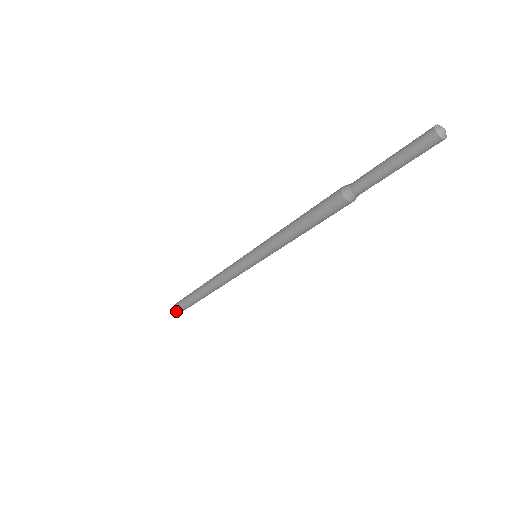
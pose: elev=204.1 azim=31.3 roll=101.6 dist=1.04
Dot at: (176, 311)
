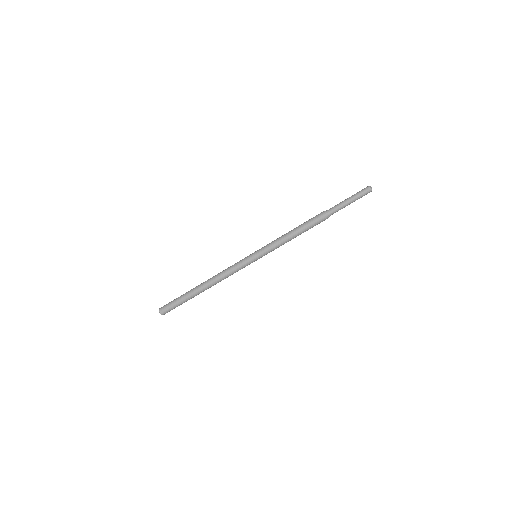
Dot at: (161, 312)
